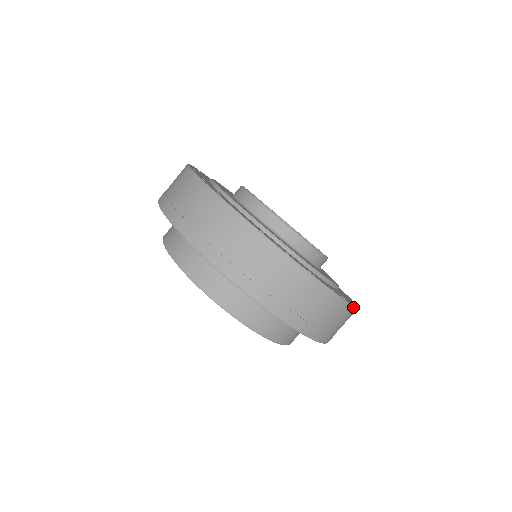
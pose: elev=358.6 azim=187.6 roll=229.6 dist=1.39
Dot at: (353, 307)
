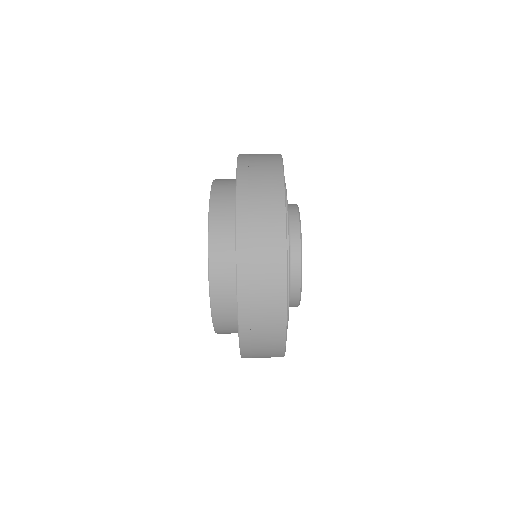
Dot at: (285, 345)
